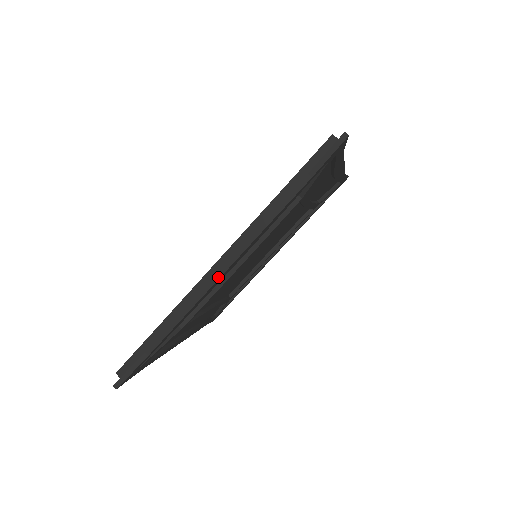
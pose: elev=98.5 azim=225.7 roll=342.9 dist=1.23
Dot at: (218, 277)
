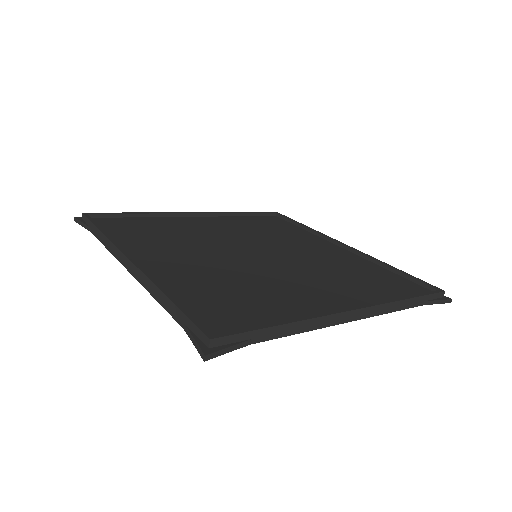
Dot at: (125, 266)
